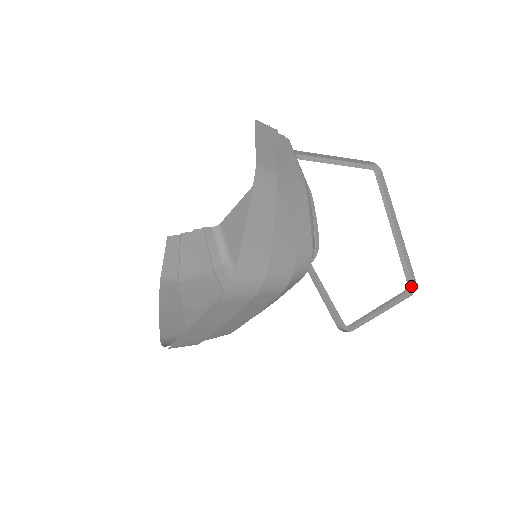
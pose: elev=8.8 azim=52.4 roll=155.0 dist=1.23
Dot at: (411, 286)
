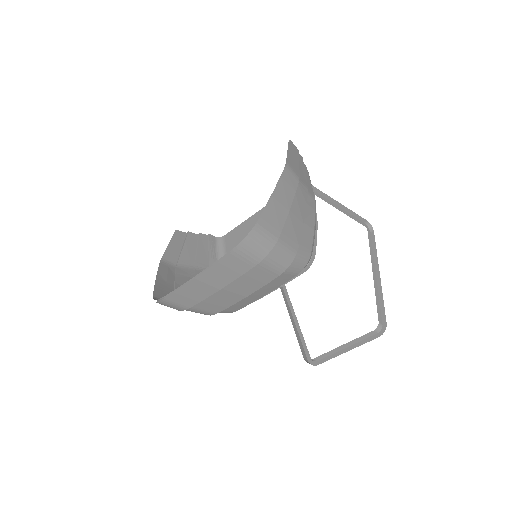
Dot at: (381, 328)
